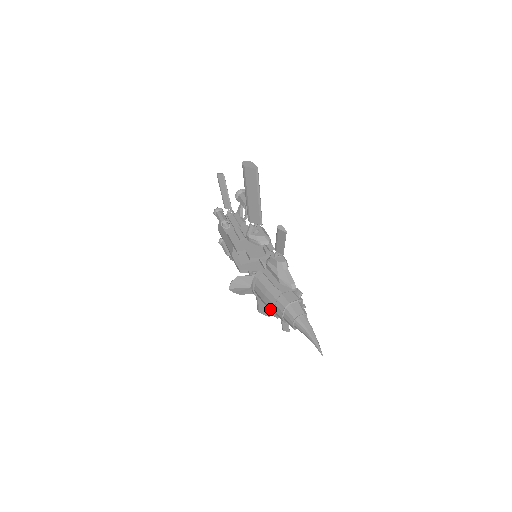
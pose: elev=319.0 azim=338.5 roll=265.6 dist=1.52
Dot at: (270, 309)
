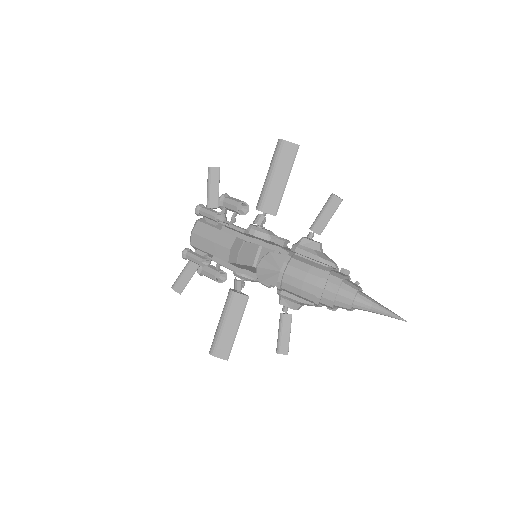
Dot at: (314, 290)
